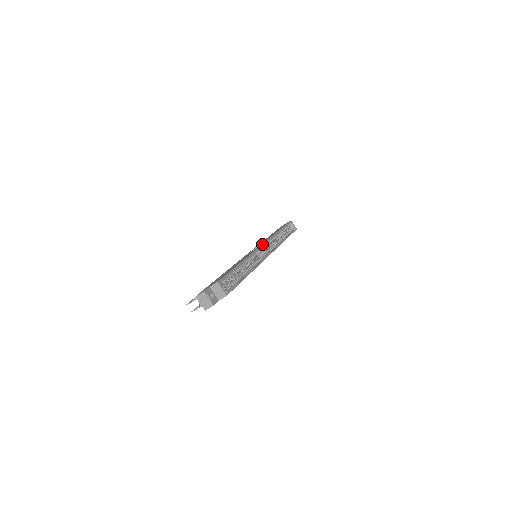
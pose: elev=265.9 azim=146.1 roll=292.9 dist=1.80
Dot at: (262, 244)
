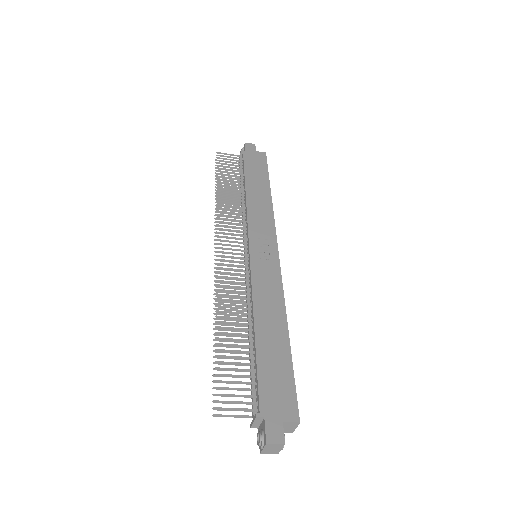
Dot at: occluded
